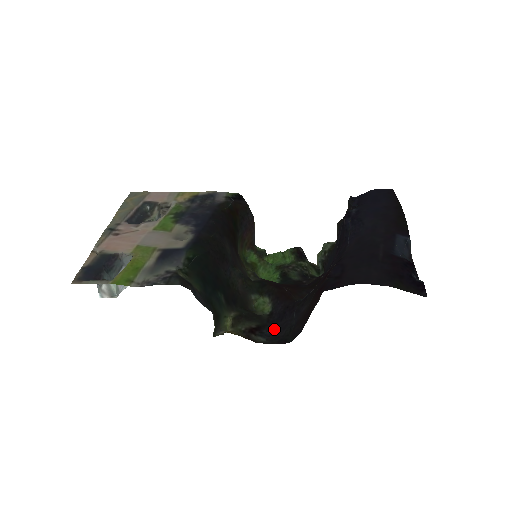
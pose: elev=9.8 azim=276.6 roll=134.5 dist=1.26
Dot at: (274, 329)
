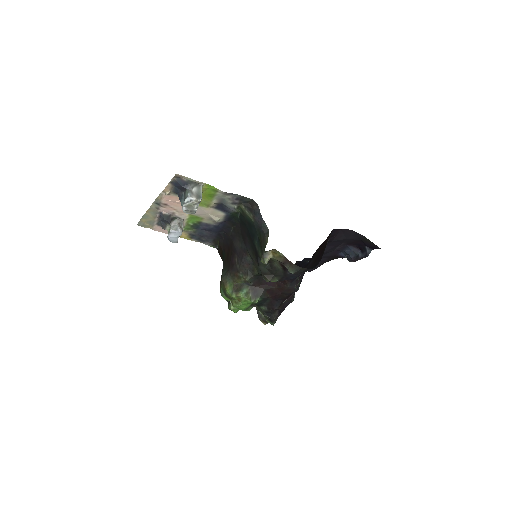
Dot at: (292, 276)
